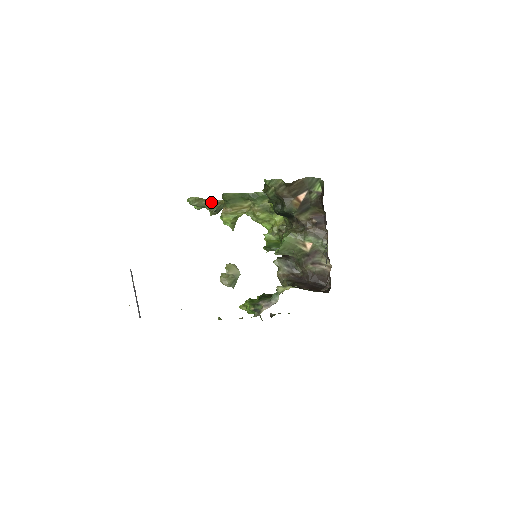
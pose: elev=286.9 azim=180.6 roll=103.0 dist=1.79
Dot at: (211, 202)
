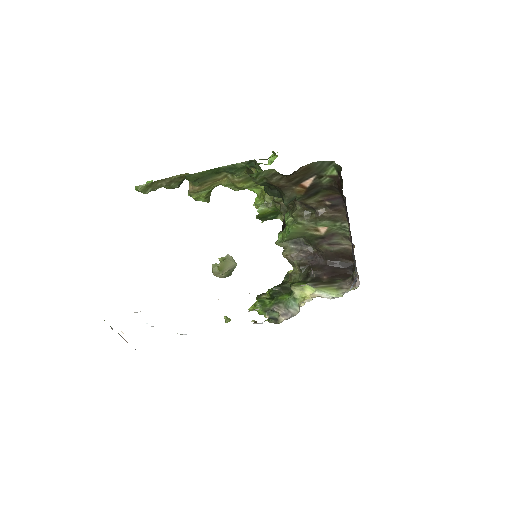
Dot at: (169, 180)
